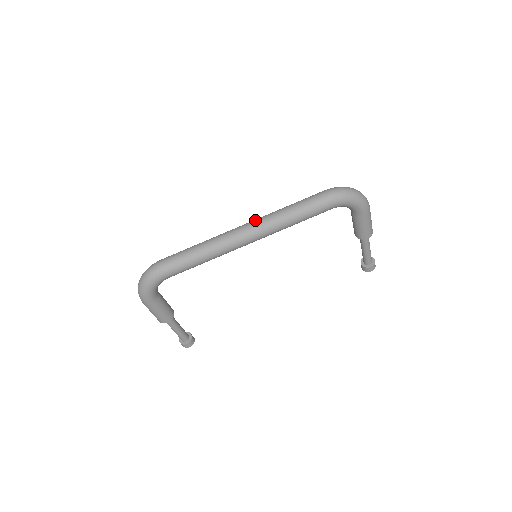
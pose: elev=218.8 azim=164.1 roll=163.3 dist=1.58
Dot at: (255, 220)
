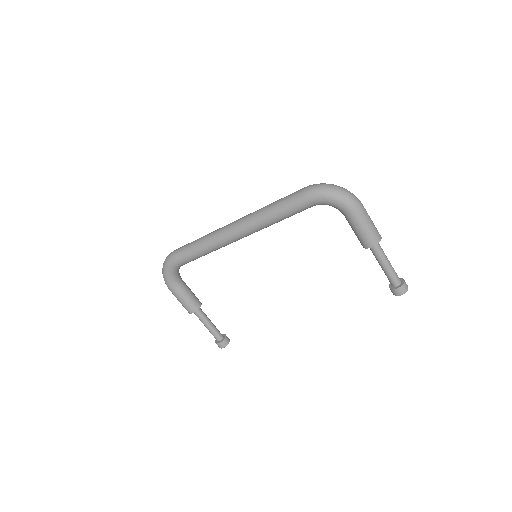
Dot at: (244, 216)
